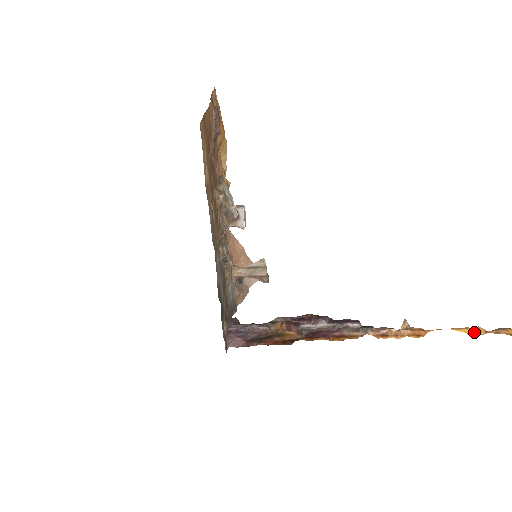
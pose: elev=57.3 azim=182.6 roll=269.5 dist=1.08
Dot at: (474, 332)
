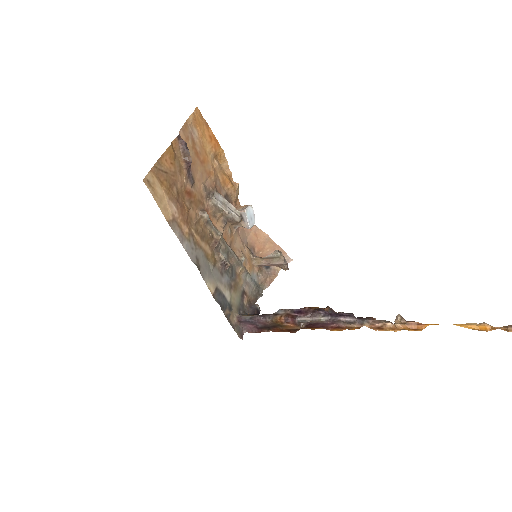
Dot at: (478, 328)
